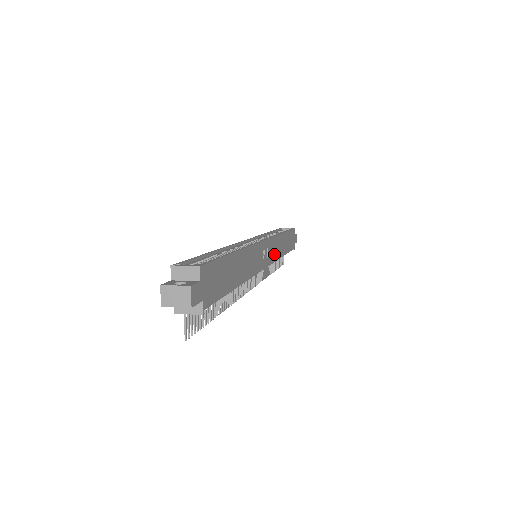
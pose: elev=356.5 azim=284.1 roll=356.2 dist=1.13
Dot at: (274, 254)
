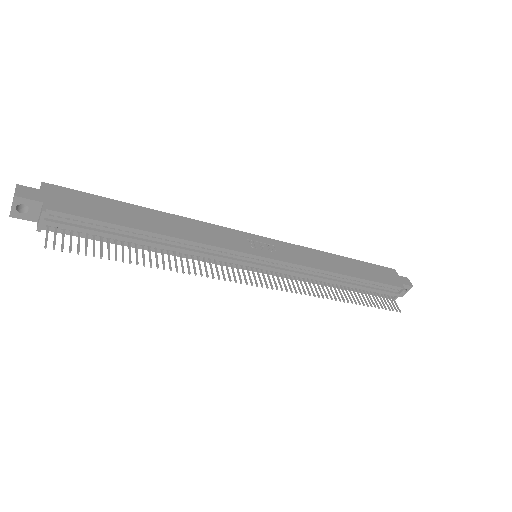
Dot at: (299, 259)
